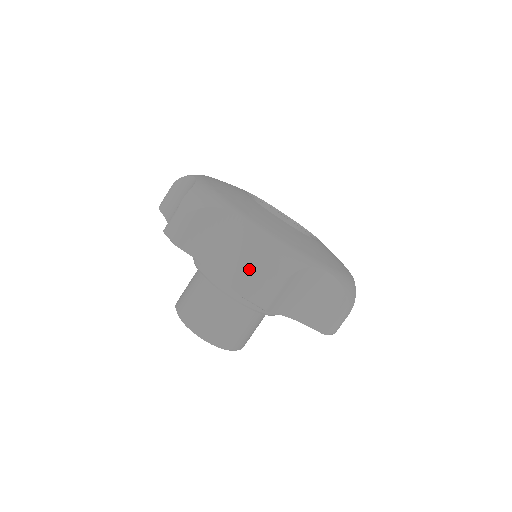
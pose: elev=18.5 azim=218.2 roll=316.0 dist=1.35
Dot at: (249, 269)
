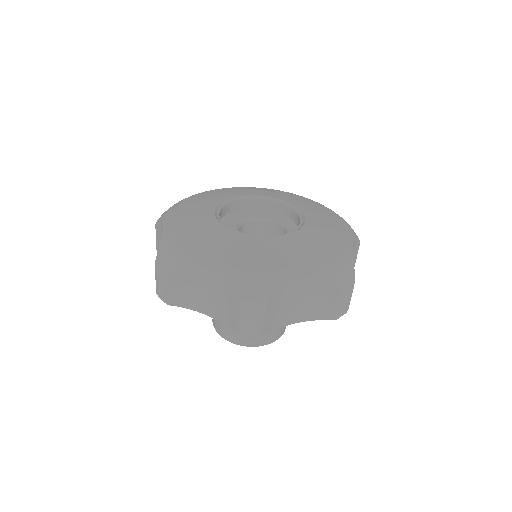
Dot at: (231, 310)
